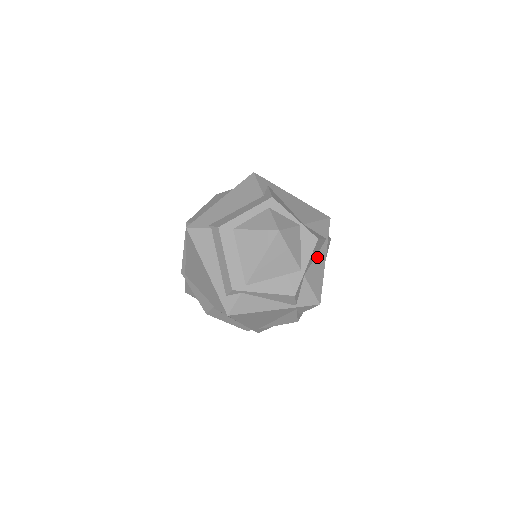
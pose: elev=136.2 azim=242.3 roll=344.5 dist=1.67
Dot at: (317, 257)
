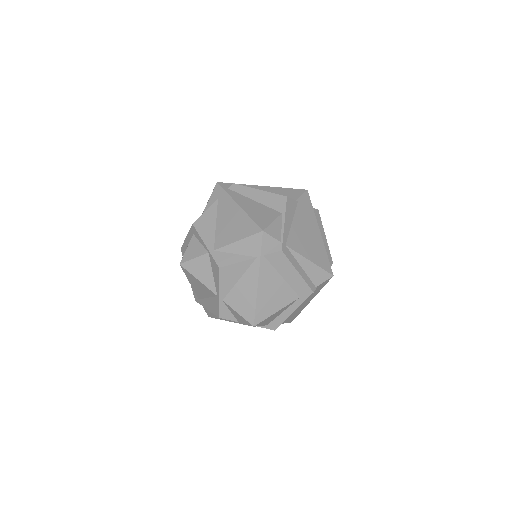
Dot at: (242, 279)
